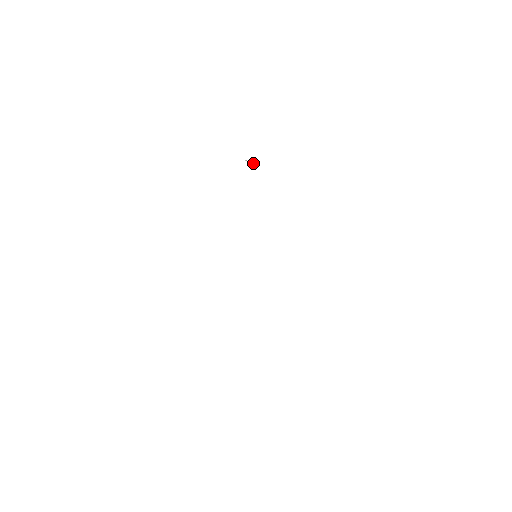
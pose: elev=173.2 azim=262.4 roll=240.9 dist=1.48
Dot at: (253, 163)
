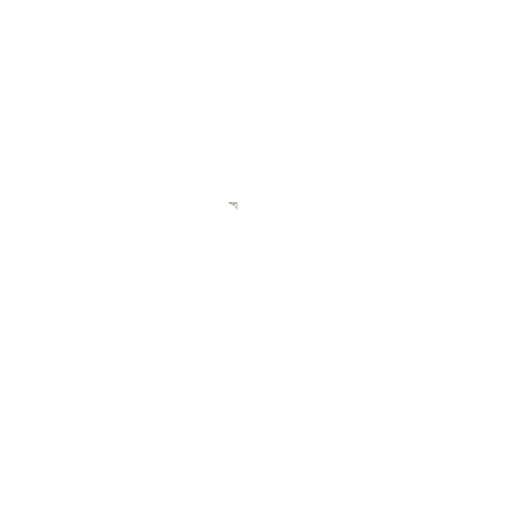
Dot at: (236, 205)
